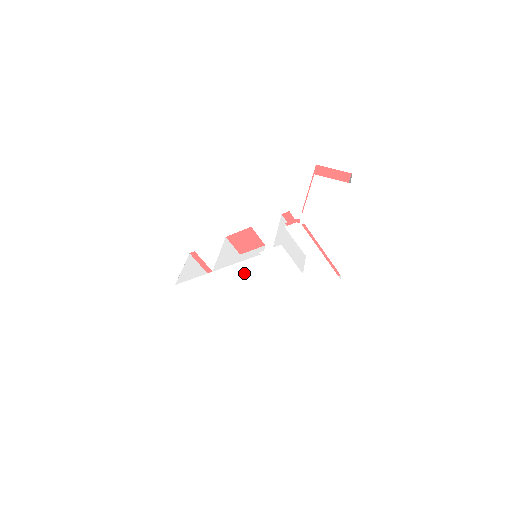
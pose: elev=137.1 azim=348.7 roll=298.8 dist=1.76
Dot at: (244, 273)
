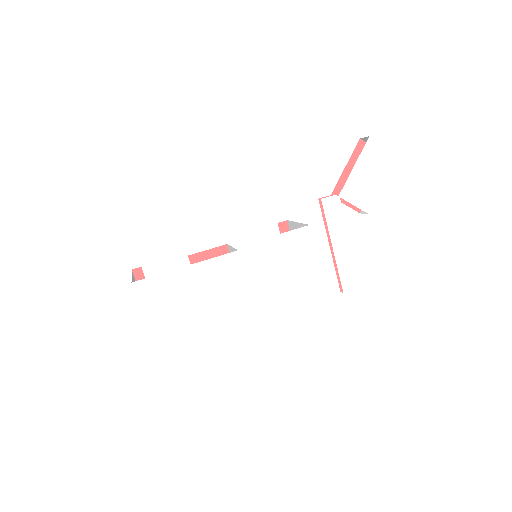
Dot at: (248, 267)
